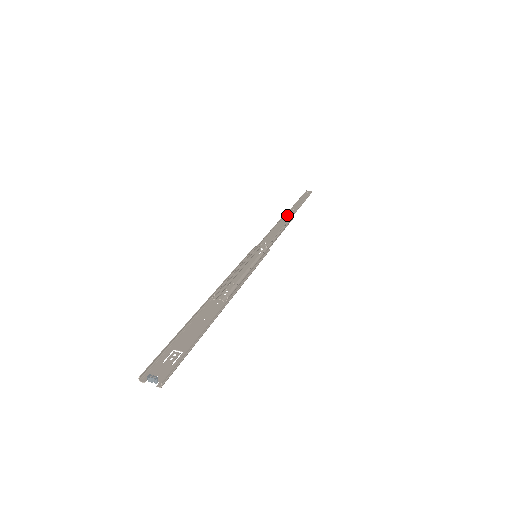
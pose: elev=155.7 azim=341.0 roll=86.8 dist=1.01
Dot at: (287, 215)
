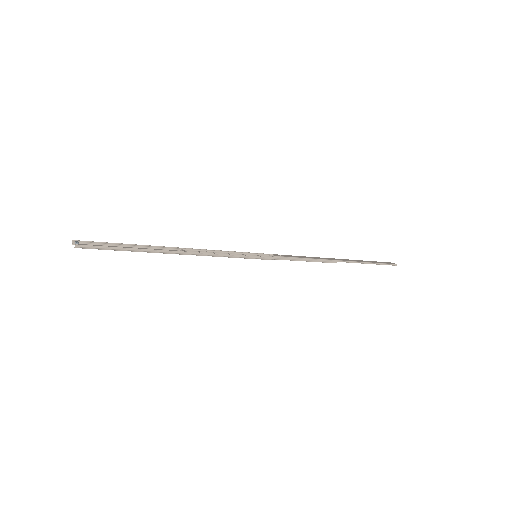
Dot at: (334, 258)
